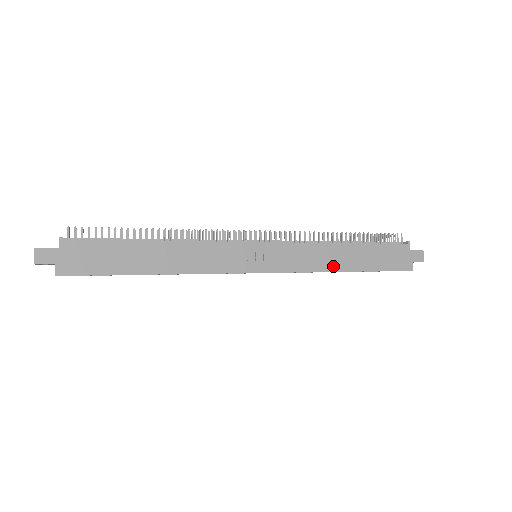
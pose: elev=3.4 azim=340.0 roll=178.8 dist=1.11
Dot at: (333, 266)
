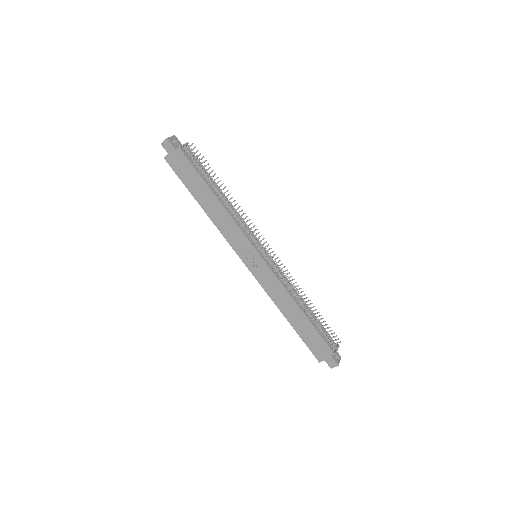
Dot at: (282, 308)
